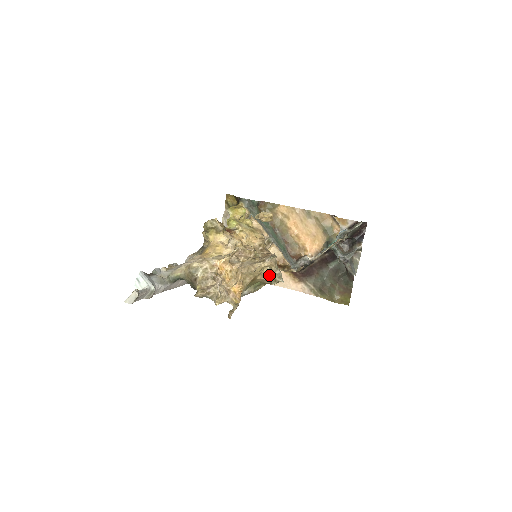
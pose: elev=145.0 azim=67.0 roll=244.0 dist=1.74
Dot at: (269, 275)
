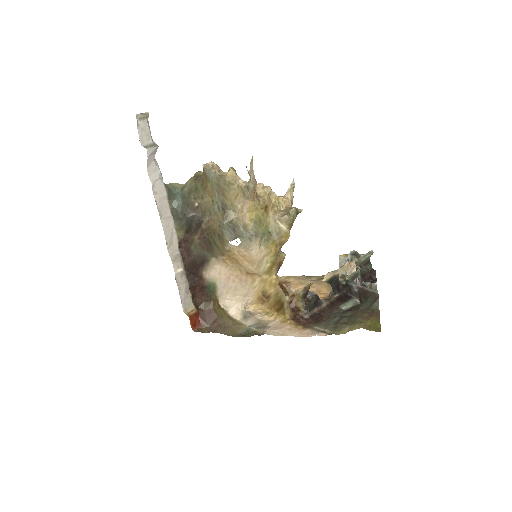
Dot at: (284, 212)
